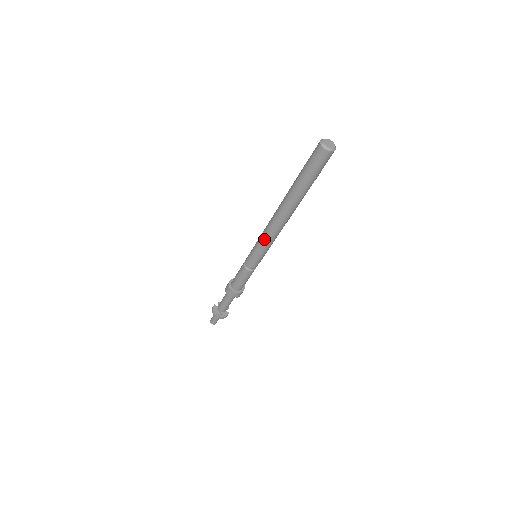
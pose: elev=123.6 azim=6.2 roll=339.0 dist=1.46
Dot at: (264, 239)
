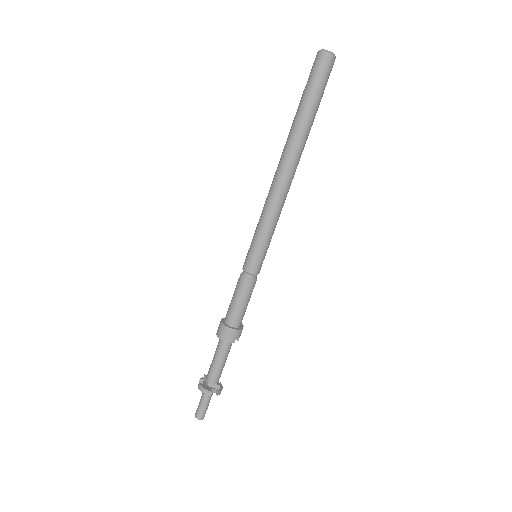
Dot at: (272, 216)
